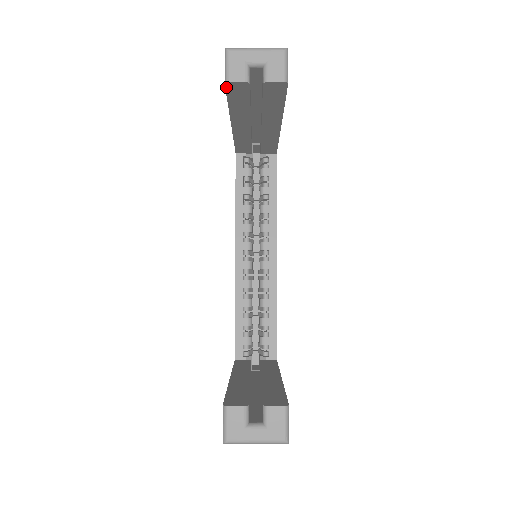
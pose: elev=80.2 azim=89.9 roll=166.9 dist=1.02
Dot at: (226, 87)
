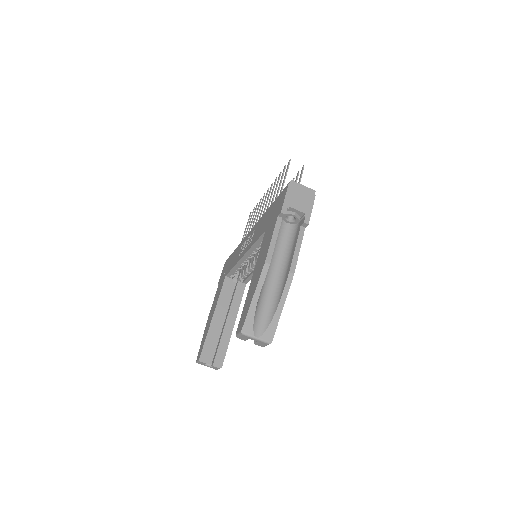
Dot at: (237, 331)
